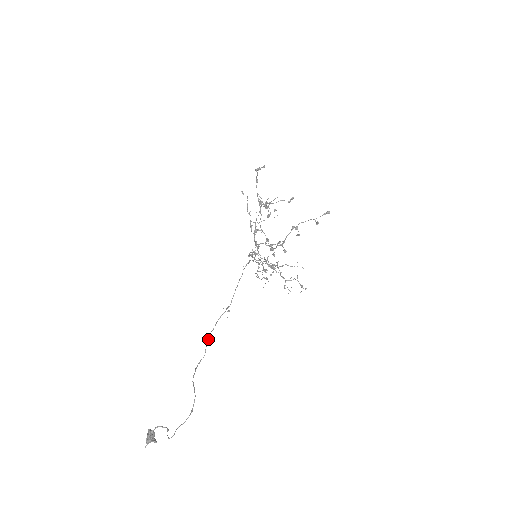
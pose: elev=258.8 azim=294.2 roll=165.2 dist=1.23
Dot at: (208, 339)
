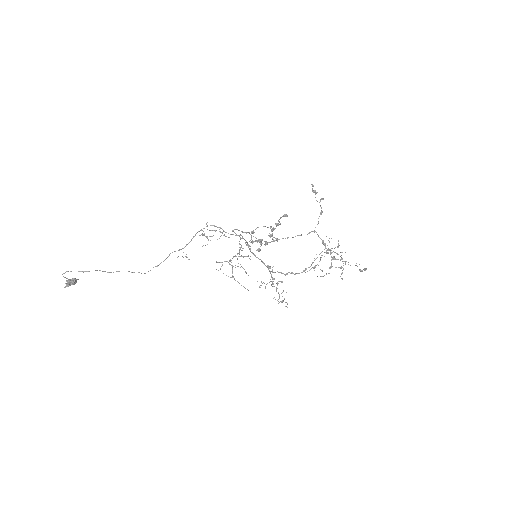
Dot at: (157, 265)
